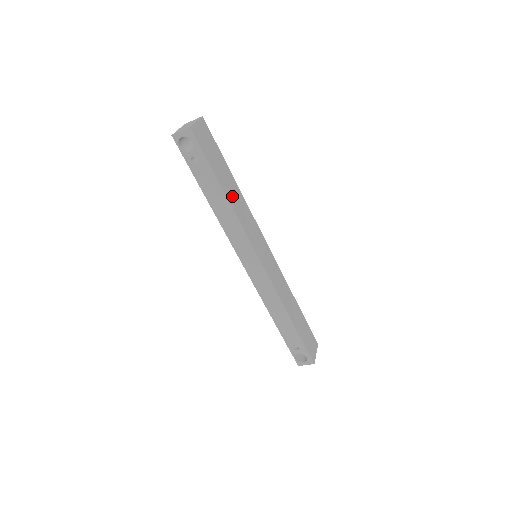
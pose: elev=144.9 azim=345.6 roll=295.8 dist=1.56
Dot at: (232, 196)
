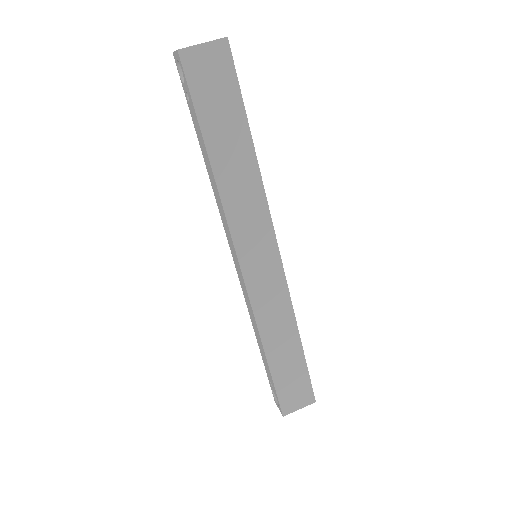
Dot at: (228, 167)
